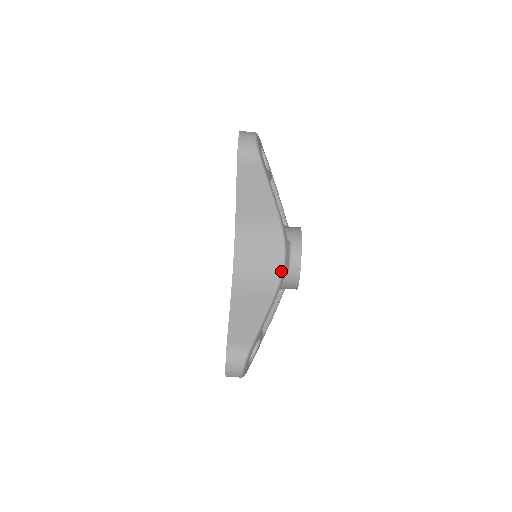
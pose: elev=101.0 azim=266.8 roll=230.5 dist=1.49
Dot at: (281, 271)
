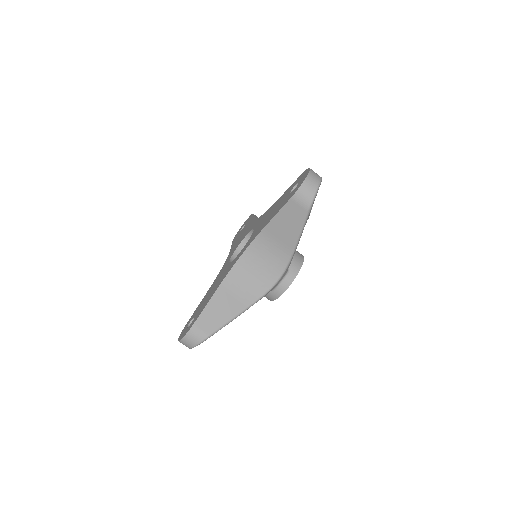
Dot at: (267, 291)
